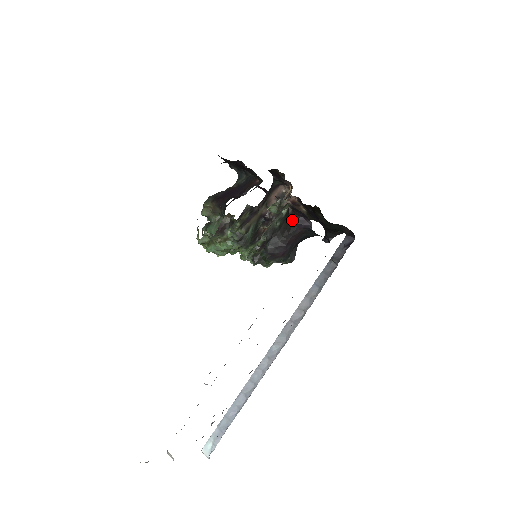
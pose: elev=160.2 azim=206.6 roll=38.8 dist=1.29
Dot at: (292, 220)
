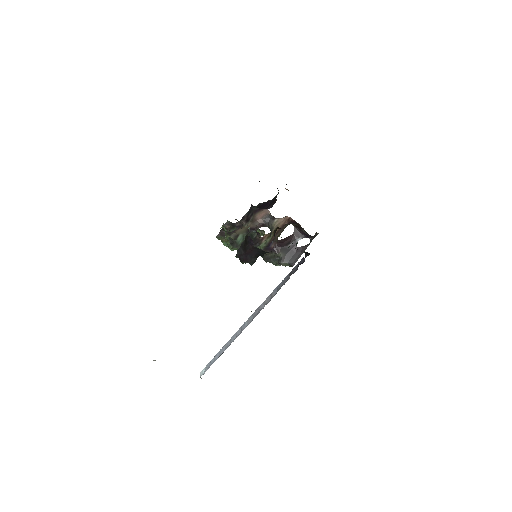
Dot at: (247, 238)
